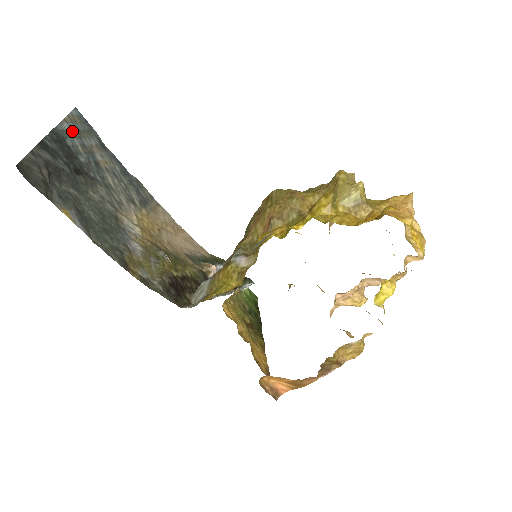
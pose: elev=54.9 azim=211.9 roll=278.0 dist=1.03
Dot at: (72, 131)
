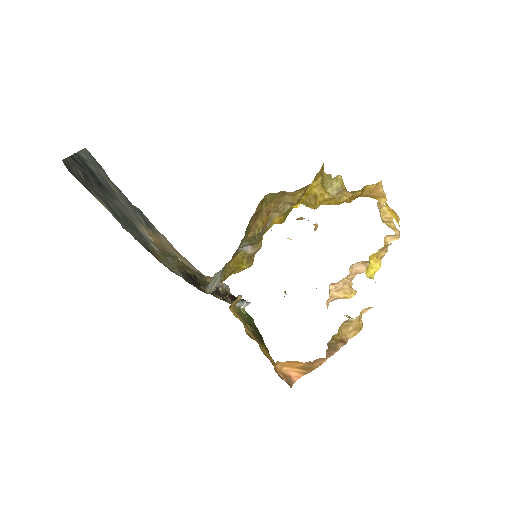
Dot at: (88, 160)
